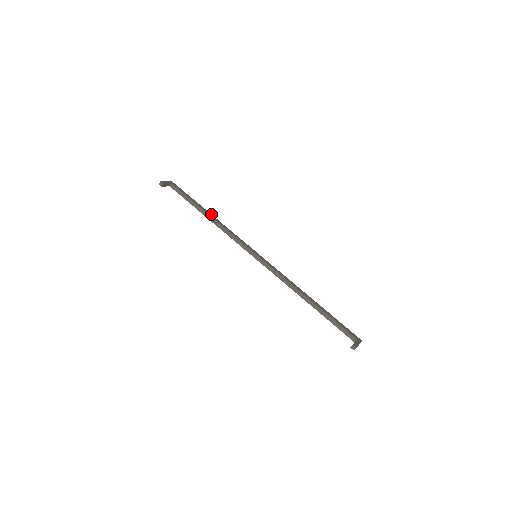
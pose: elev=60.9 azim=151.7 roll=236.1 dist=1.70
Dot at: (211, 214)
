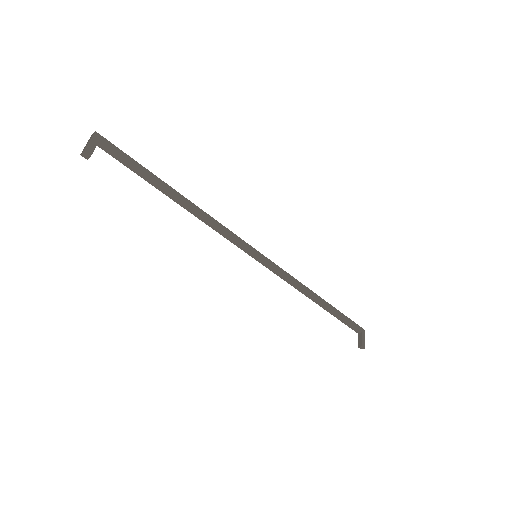
Dot at: (183, 196)
